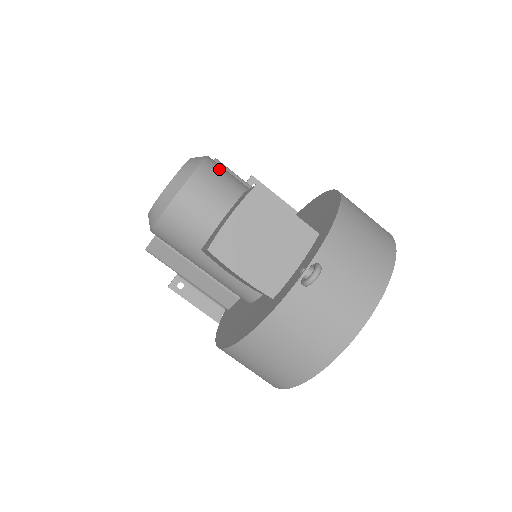
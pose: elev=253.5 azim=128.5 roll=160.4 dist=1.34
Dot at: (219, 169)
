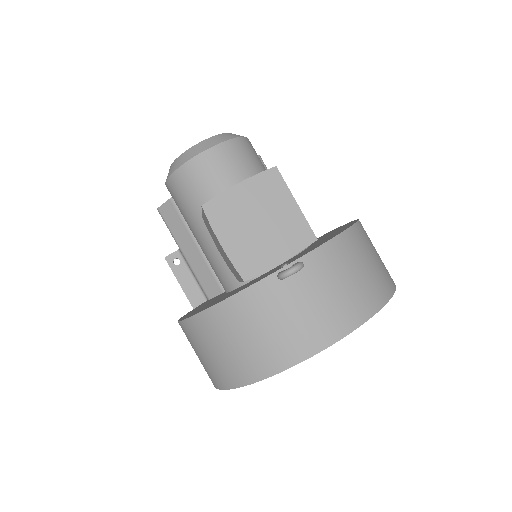
Dot at: (252, 151)
